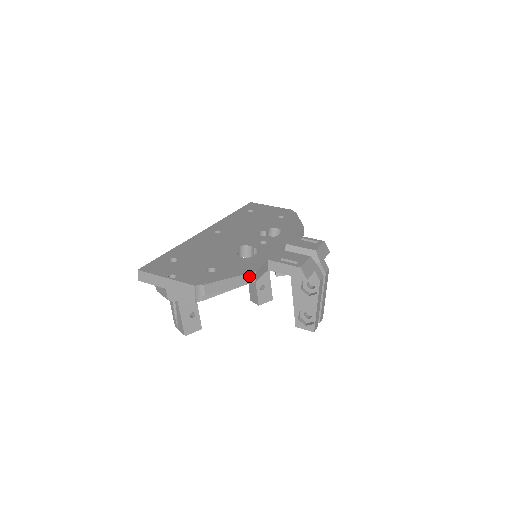
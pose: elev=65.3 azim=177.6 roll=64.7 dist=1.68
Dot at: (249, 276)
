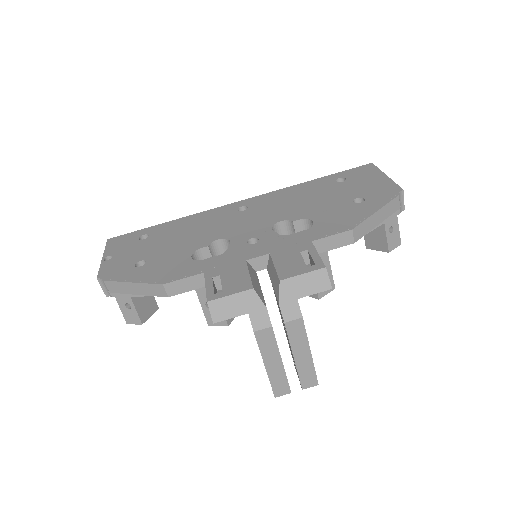
Dot at: (156, 287)
